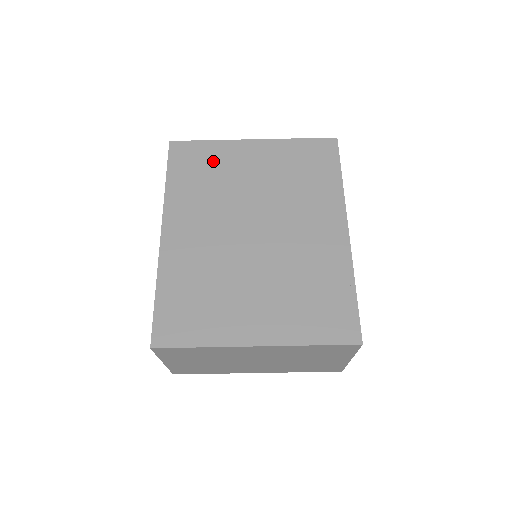
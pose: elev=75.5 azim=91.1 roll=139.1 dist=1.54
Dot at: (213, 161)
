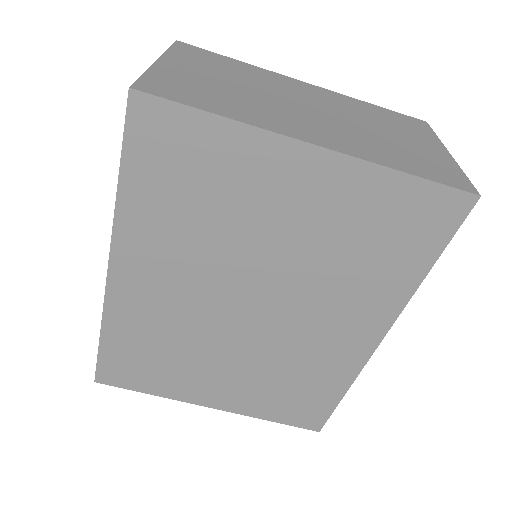
Dot at: (216, 171)
